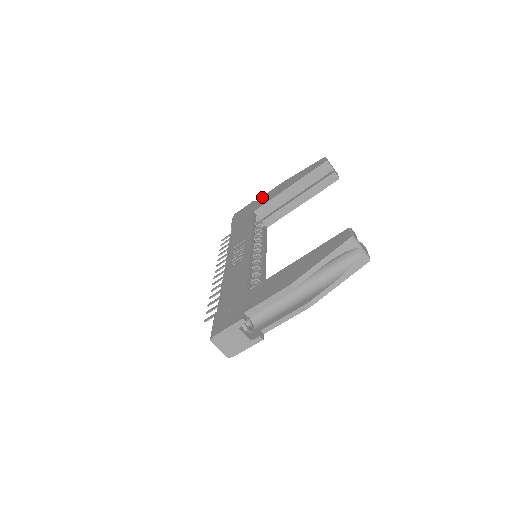
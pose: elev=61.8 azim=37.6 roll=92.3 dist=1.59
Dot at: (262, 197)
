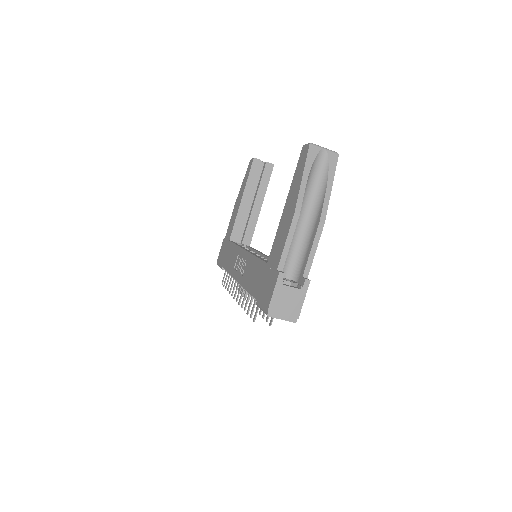
Dot at: (228, 228)
